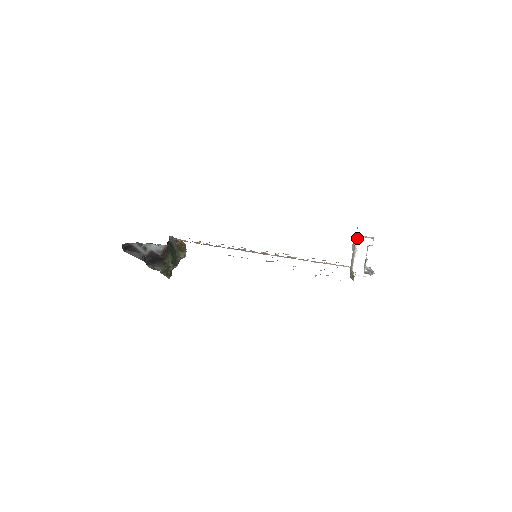
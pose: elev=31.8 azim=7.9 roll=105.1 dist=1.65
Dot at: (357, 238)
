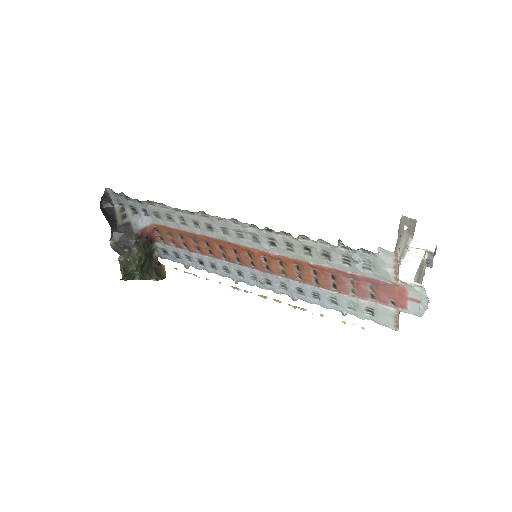
Dot at: (412, 240)
